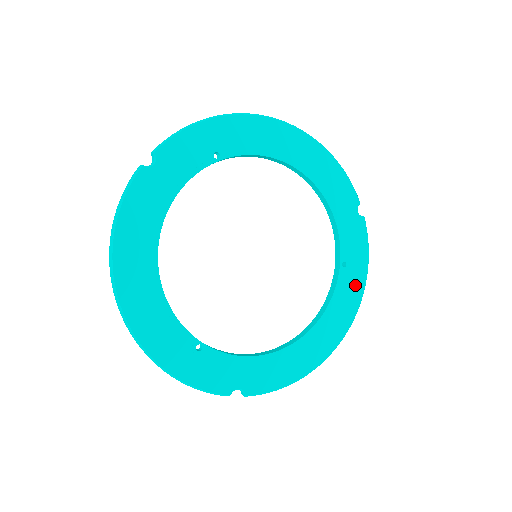
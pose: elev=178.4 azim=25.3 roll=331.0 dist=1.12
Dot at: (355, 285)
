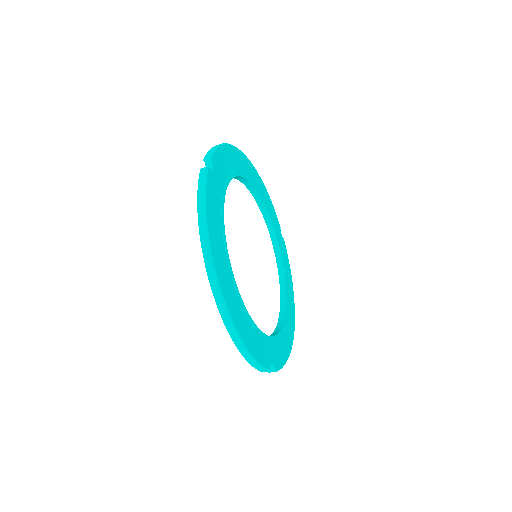
Dot at: (290, 286)
